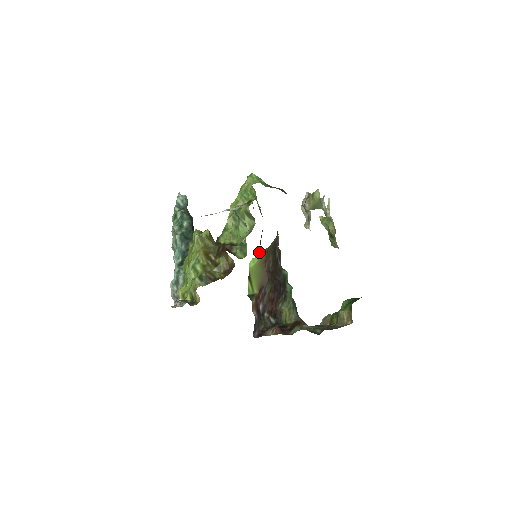
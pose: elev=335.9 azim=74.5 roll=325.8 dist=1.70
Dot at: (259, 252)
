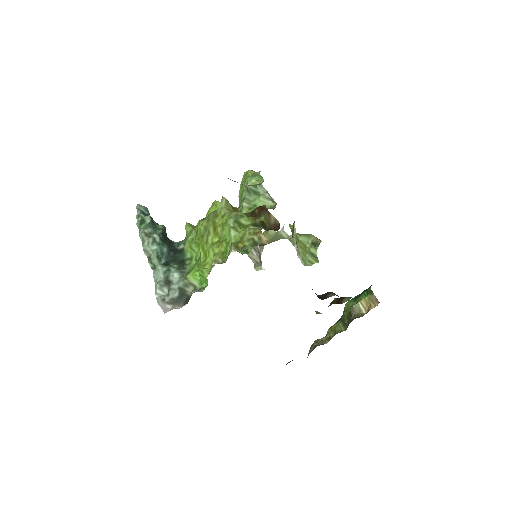
Dot at: occluded
